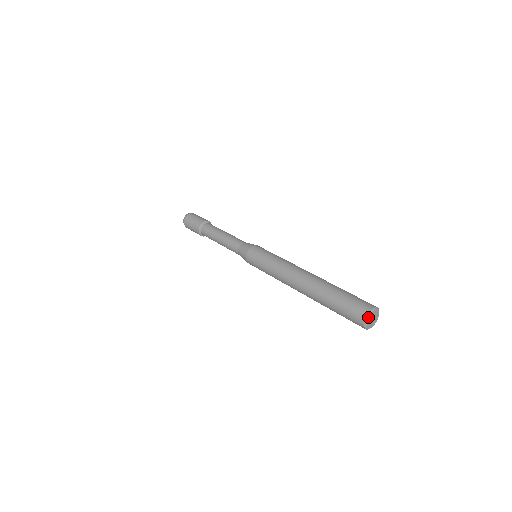
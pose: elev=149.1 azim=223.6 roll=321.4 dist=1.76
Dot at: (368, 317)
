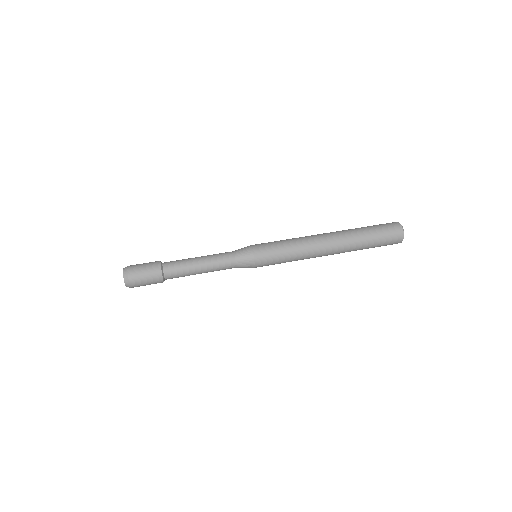
Dot at: (402, 226)
